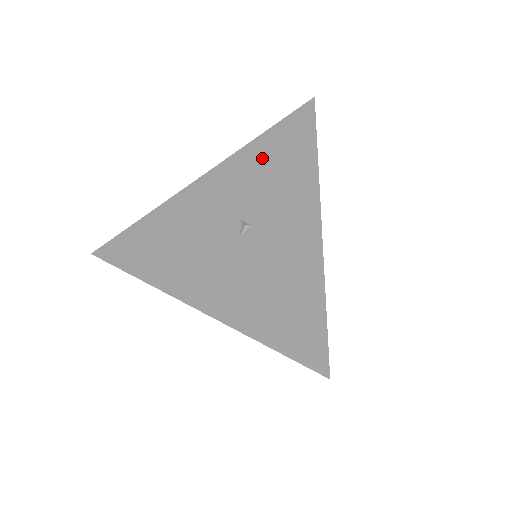
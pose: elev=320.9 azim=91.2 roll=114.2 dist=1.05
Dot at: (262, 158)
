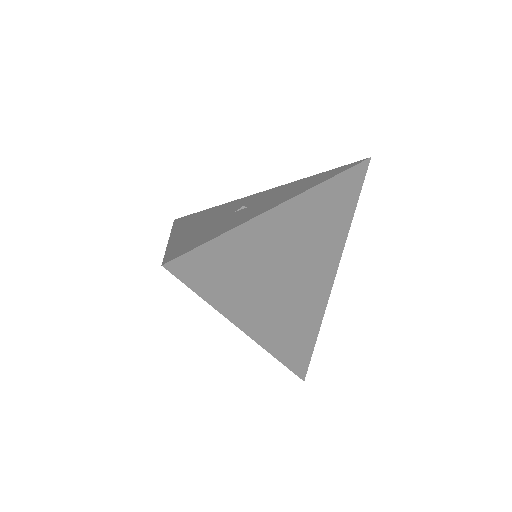
Dot at: (300, 183)
